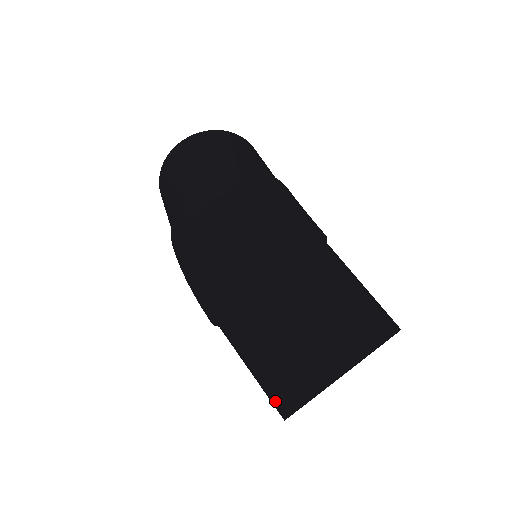
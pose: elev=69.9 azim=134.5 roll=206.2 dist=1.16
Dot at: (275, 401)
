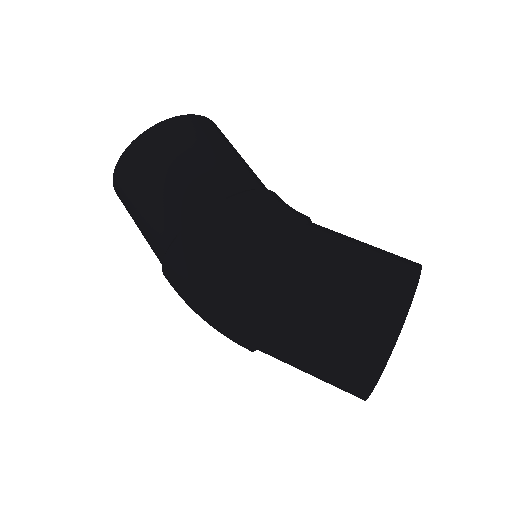
Dot at: occluded
